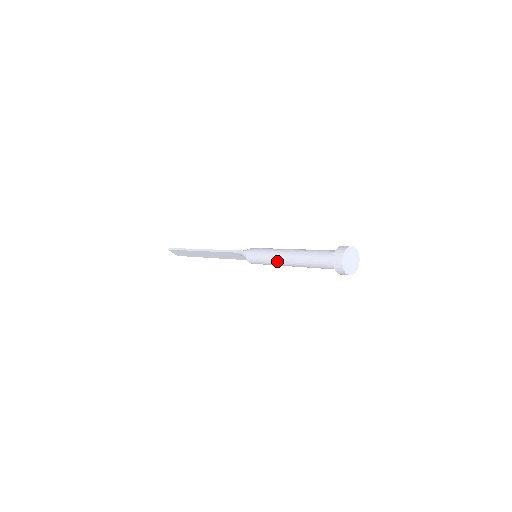
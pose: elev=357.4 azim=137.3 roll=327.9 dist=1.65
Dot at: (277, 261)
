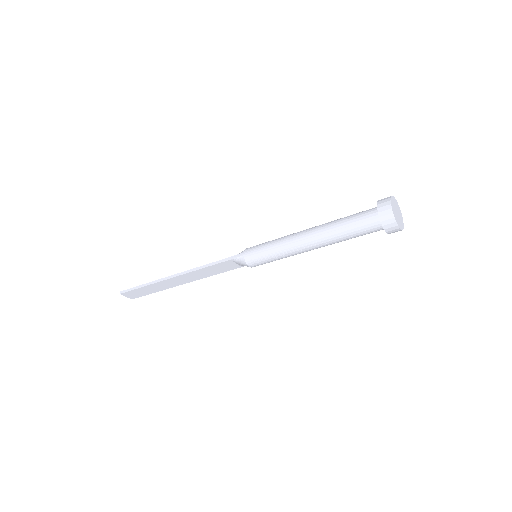
Dot at: (293, 249)
